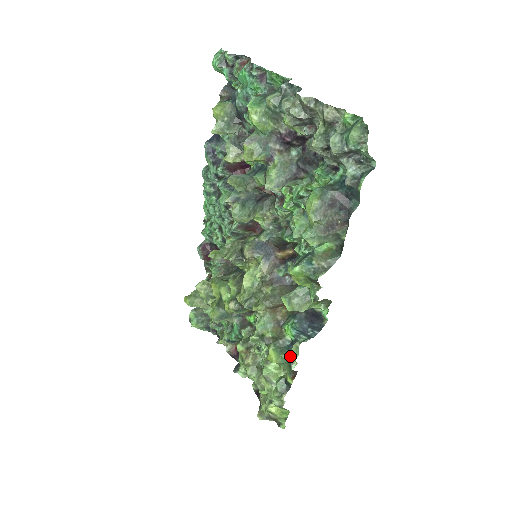
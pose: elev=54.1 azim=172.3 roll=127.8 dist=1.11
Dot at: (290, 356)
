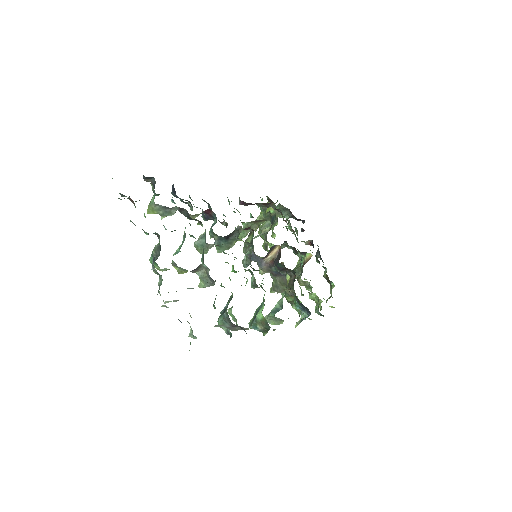
Dot at: occluded
